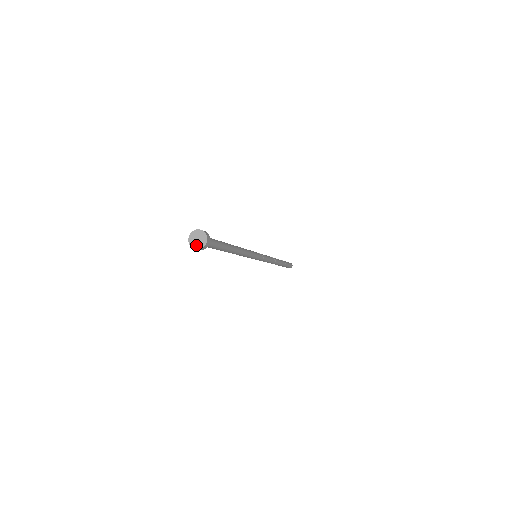
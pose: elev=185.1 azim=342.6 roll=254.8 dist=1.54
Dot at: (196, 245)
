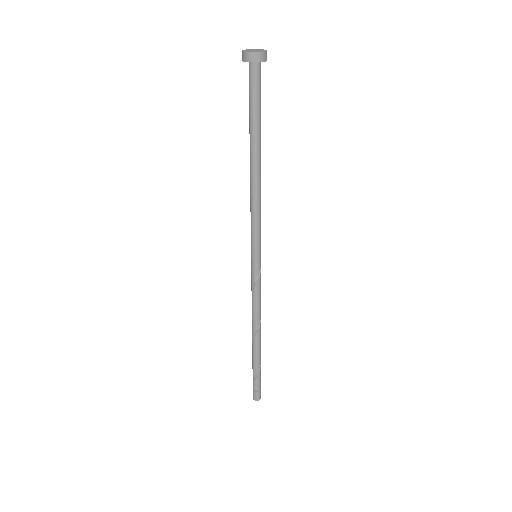
Dot at: (249, 51)
